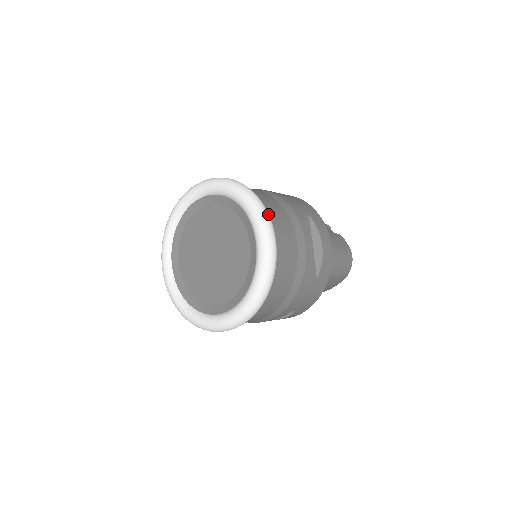
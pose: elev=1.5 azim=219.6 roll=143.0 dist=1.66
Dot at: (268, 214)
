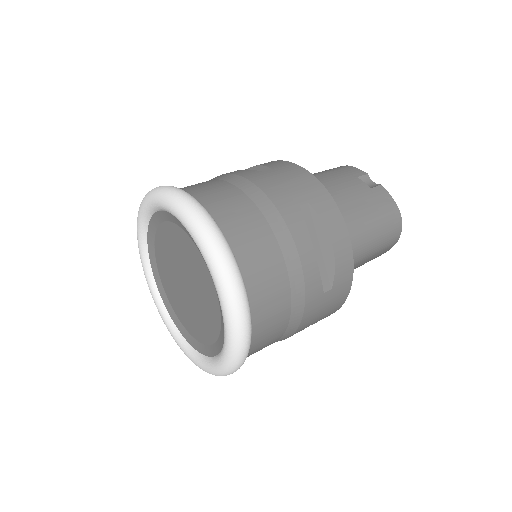
Dot at: (224, 246)
